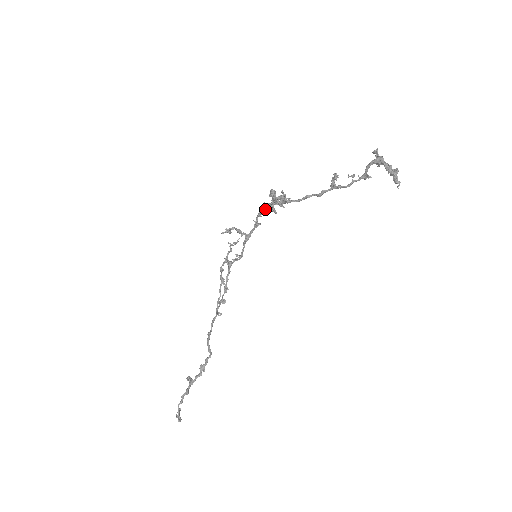
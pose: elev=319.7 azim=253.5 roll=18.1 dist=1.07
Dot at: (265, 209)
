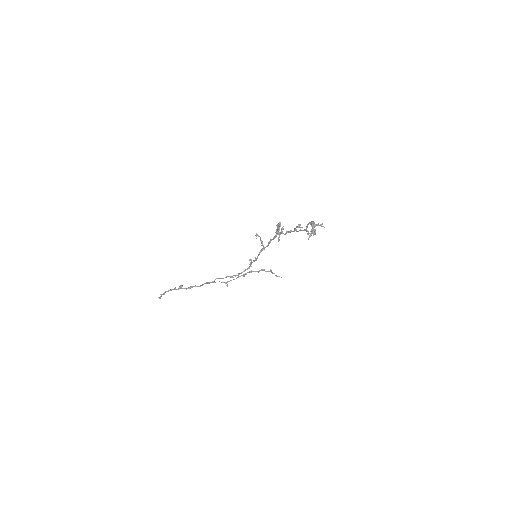
Dot at: (276, 235)
